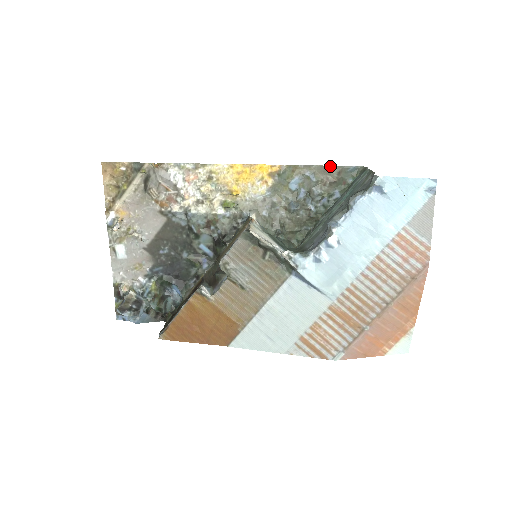
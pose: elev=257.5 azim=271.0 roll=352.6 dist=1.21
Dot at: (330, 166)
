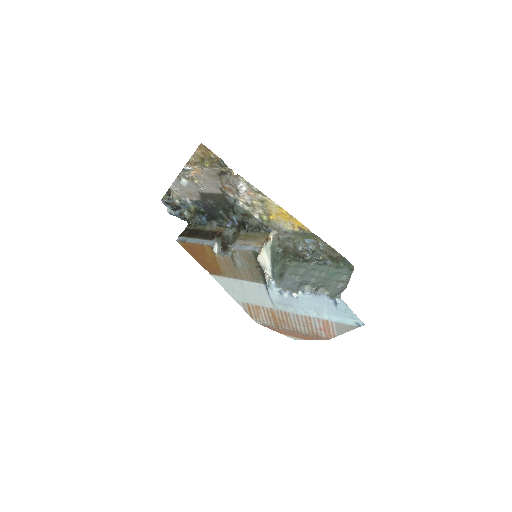
Dot at: (336, 251)
